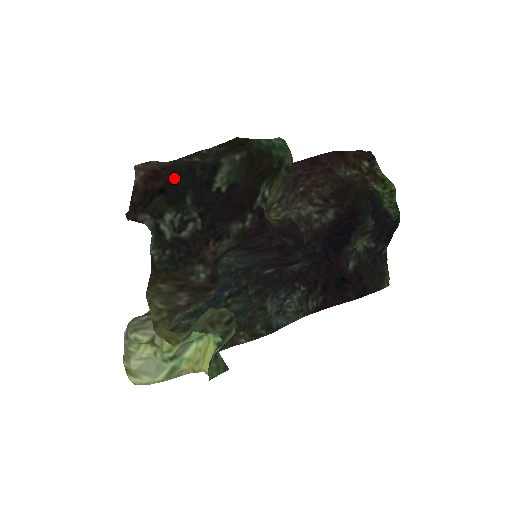
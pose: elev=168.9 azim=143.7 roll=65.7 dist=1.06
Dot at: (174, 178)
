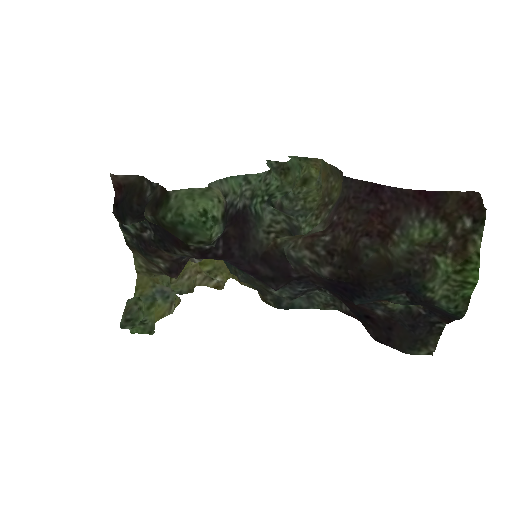
Dot at: (123, 200)
